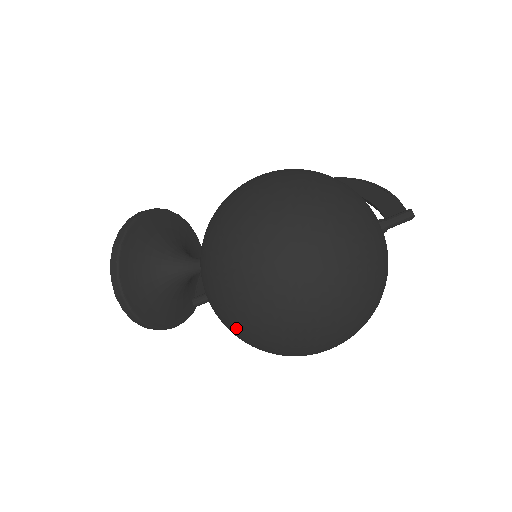
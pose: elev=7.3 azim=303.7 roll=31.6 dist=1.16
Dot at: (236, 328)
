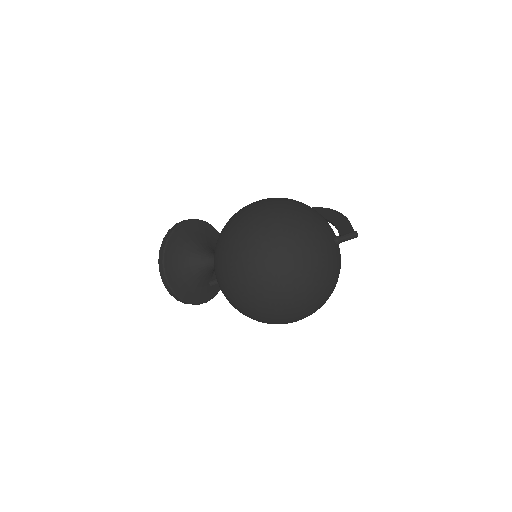
Dot at: (230, 297)
